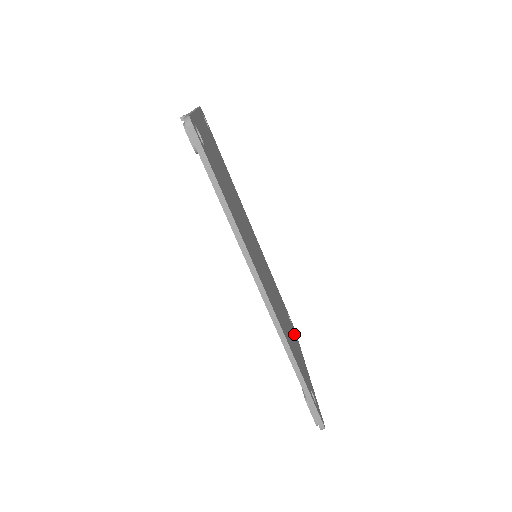
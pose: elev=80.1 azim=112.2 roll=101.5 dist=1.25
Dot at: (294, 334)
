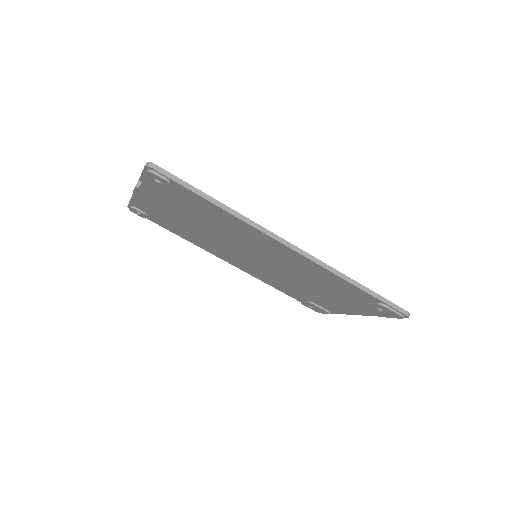
Dot at: occluded
